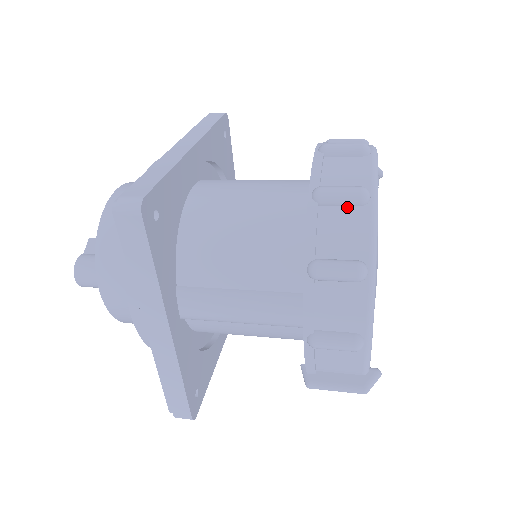
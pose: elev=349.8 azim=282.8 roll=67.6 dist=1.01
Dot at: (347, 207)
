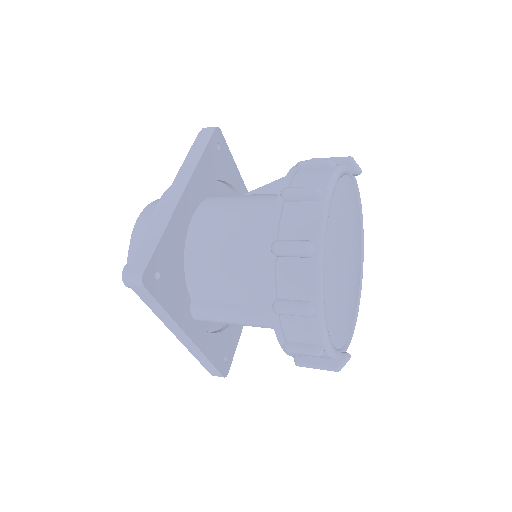
Dot at: (298, 258)
